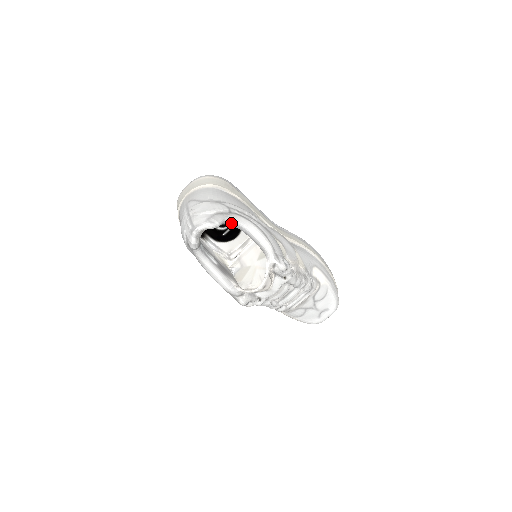
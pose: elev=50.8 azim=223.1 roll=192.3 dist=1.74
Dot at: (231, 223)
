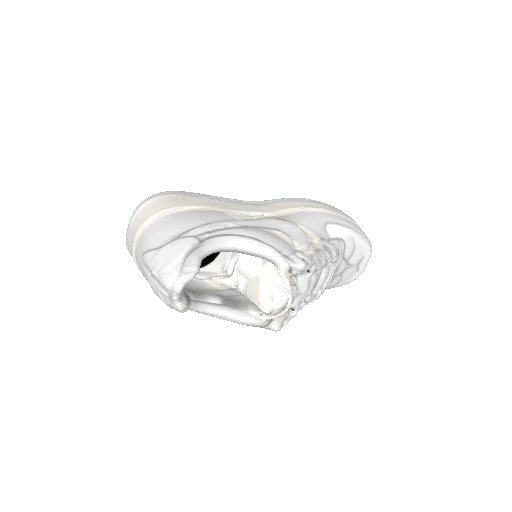
Dot at: (210, 253)
